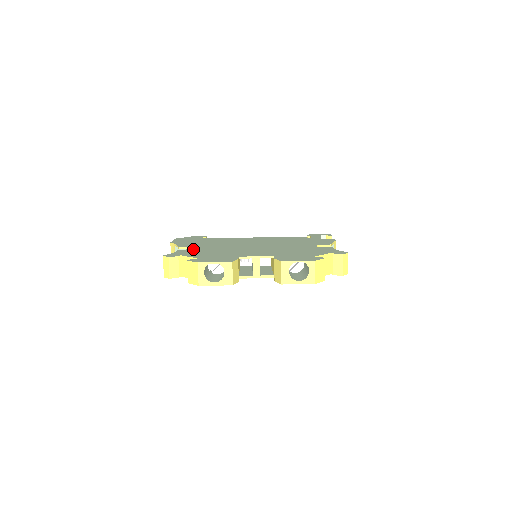
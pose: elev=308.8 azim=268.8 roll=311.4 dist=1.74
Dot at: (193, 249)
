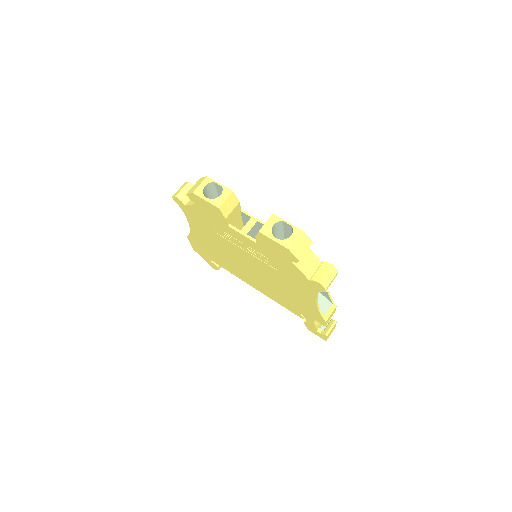
Dot at: occluded
